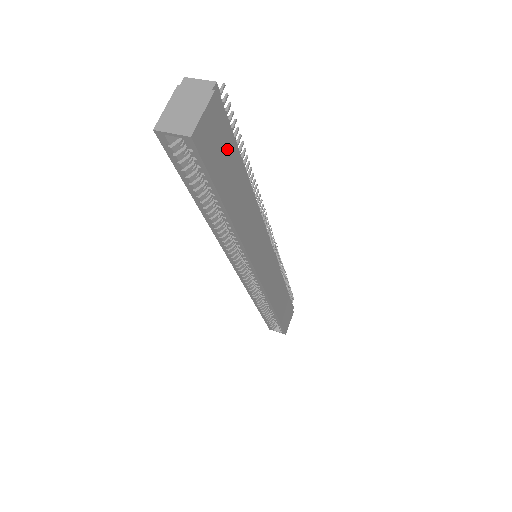
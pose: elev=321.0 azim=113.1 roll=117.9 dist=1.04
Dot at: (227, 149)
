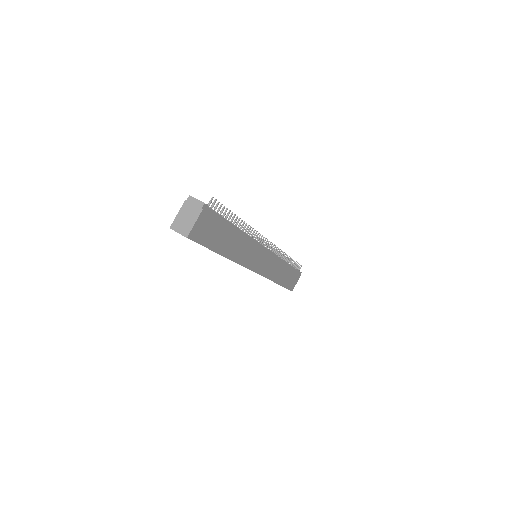
Dot at: (216, 227)
